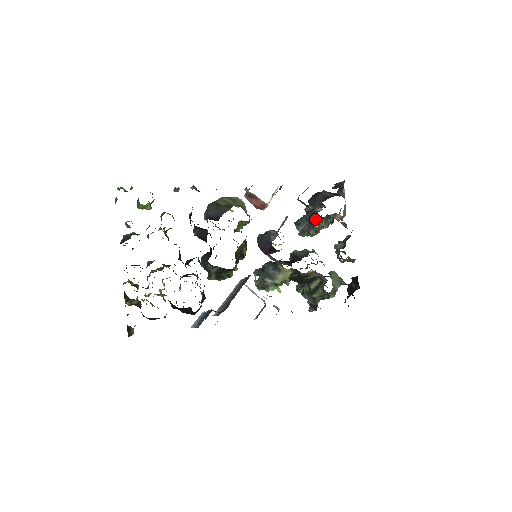
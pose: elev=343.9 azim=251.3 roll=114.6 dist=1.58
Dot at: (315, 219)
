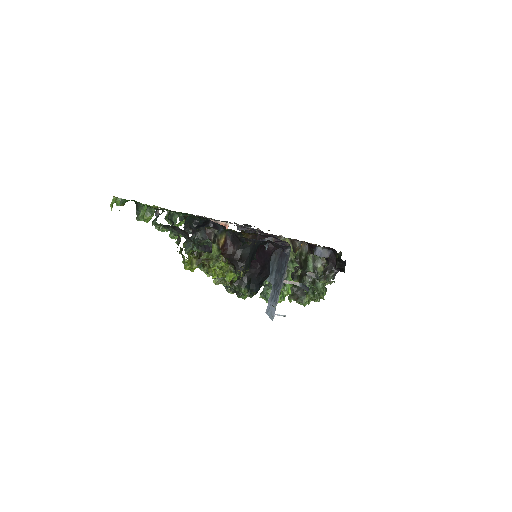
Dot at: occluded
